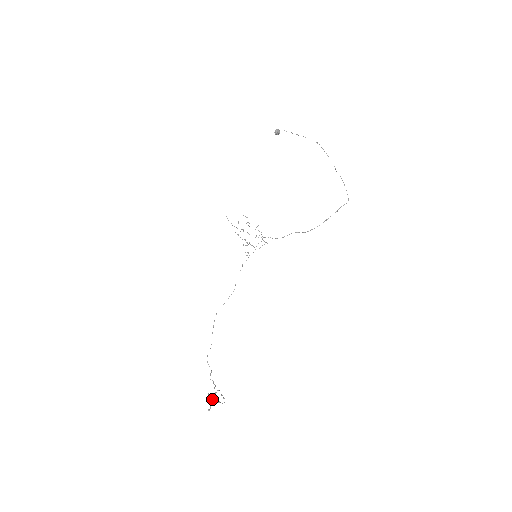
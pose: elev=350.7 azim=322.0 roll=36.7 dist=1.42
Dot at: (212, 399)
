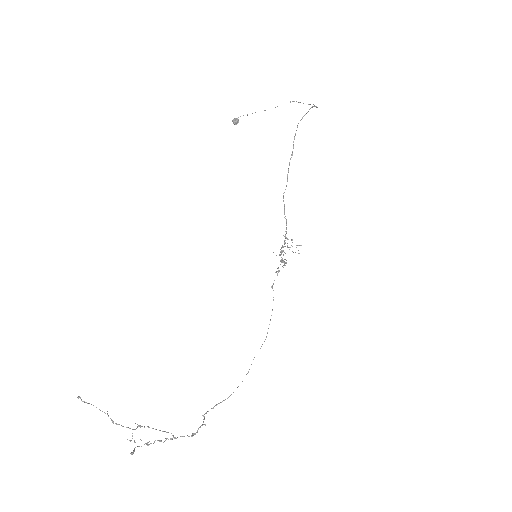
Dot at: occluded
